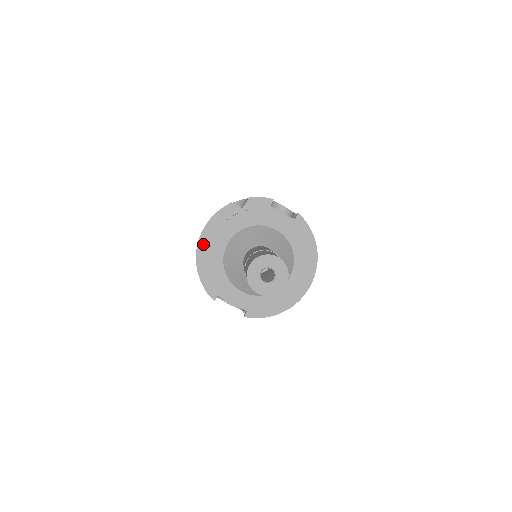
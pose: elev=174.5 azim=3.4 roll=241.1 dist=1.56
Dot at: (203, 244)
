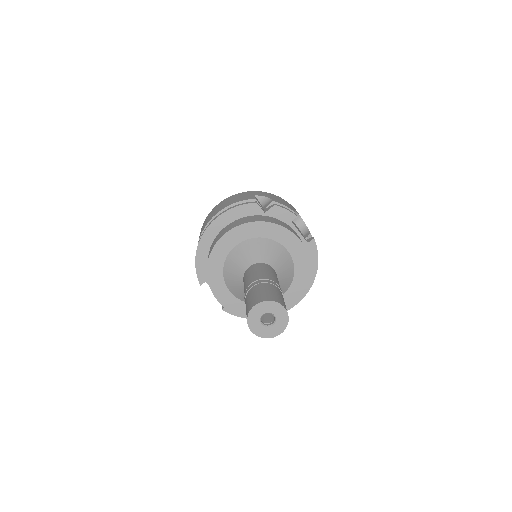
Dot at: (212, 230)
